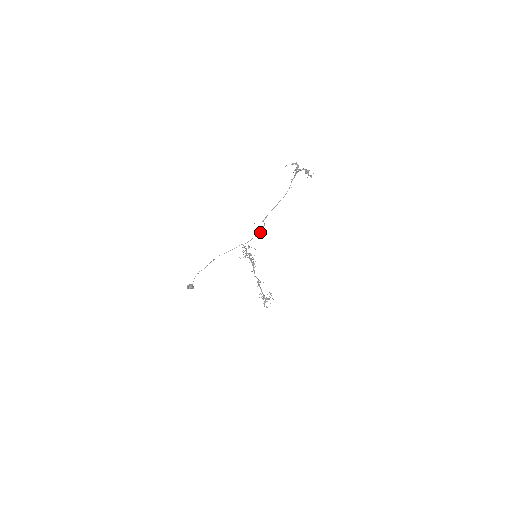
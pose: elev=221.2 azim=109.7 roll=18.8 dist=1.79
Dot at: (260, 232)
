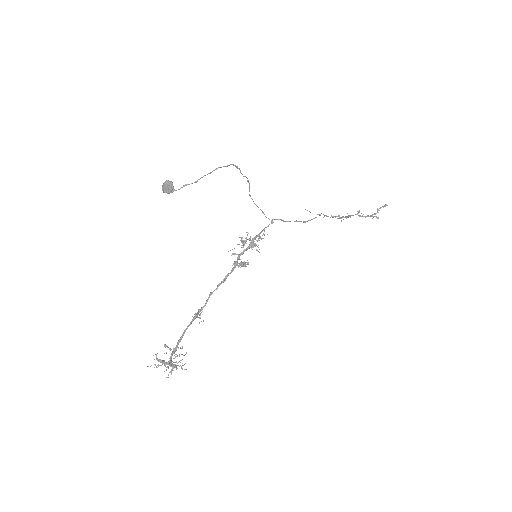
Dot at: (306, 221)
